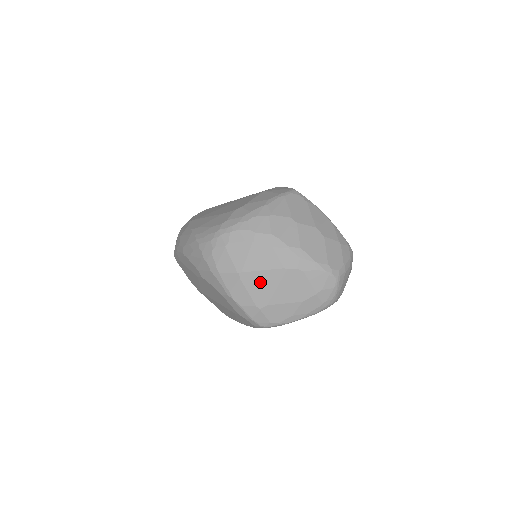
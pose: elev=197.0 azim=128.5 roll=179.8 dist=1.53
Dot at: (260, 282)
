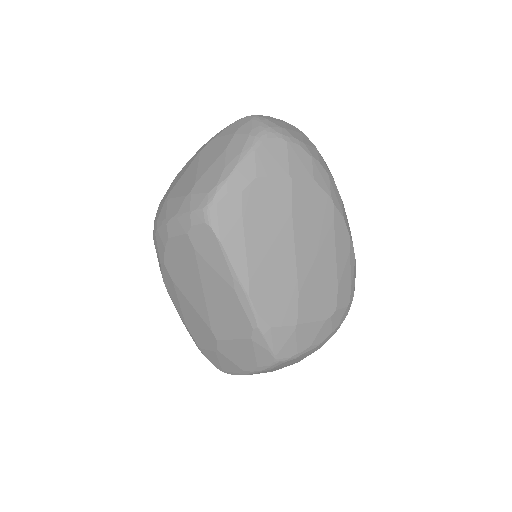
Dot at: (184, 181)
